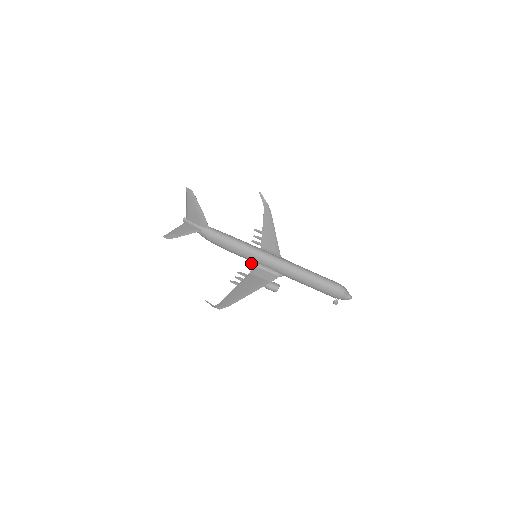
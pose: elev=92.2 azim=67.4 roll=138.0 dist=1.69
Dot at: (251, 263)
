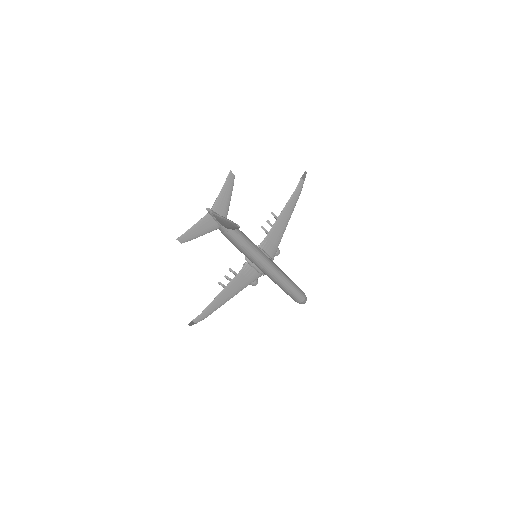
Dot at: (247, 260)
